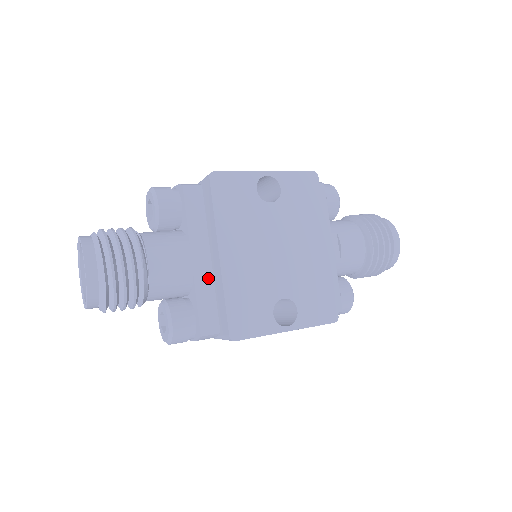
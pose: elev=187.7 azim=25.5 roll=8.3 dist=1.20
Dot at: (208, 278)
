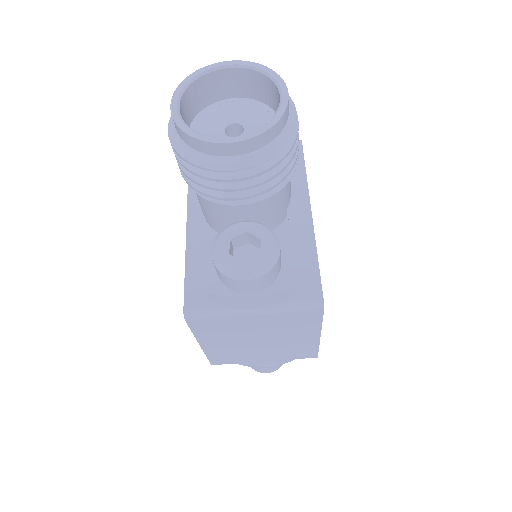
Dot at: occluded
